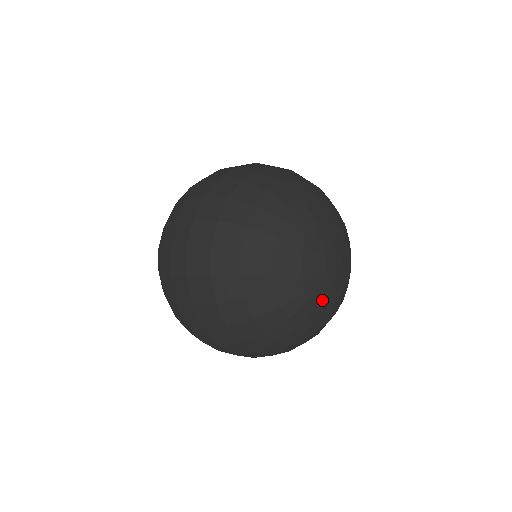
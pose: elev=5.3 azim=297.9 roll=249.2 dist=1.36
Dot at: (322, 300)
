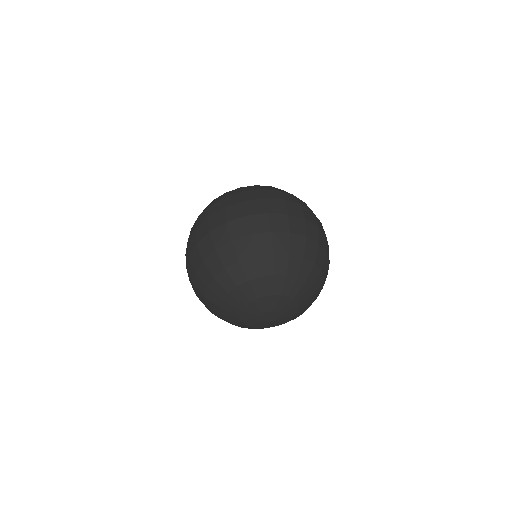
Dot at: (283, 323)
